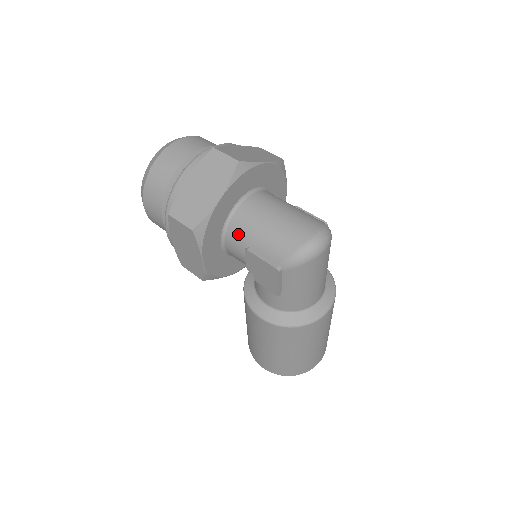
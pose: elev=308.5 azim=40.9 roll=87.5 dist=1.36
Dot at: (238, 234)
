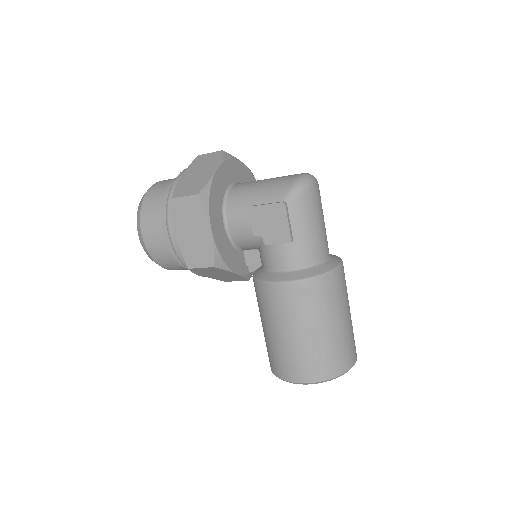
Dot at: (238, 203)
